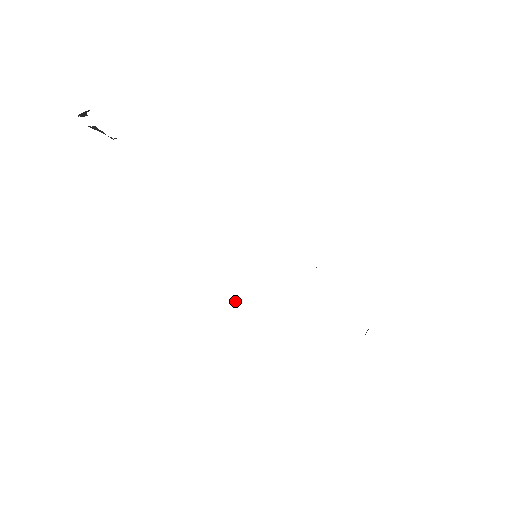
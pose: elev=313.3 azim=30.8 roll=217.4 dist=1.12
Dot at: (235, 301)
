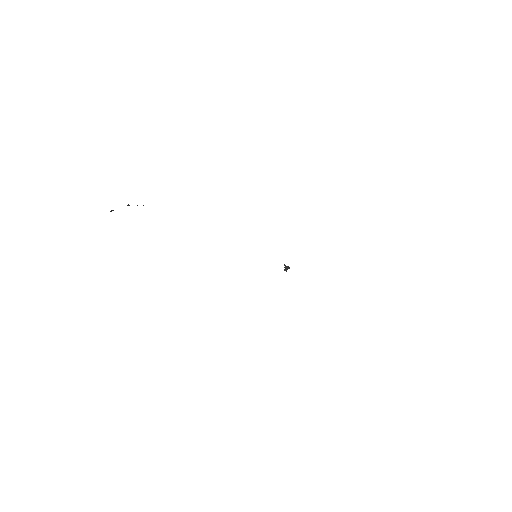
Dot at: (284, 269)
